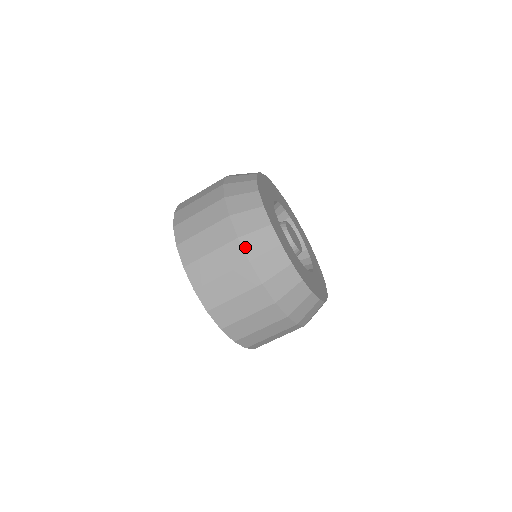
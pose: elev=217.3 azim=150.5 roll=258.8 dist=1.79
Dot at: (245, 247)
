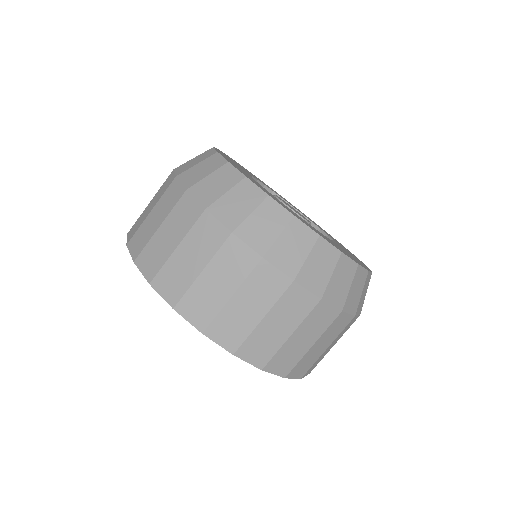
Dot at: (278, 265)
